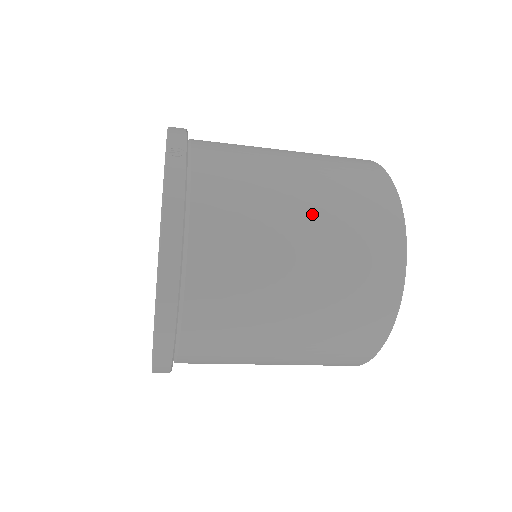
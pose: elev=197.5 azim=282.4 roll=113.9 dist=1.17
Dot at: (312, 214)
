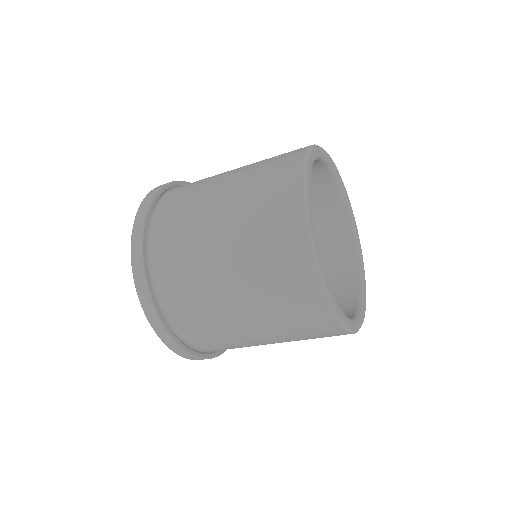
Dot at: (231, 187)
